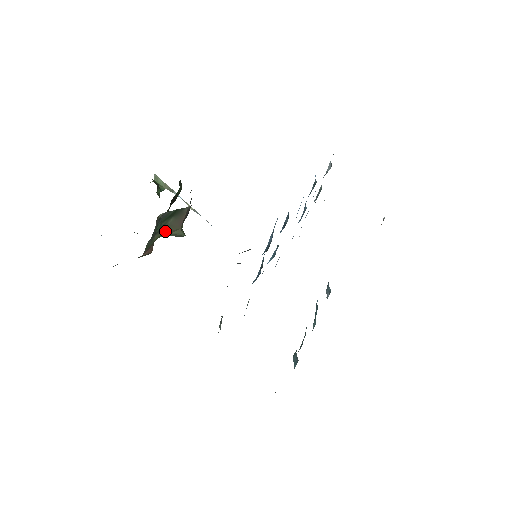
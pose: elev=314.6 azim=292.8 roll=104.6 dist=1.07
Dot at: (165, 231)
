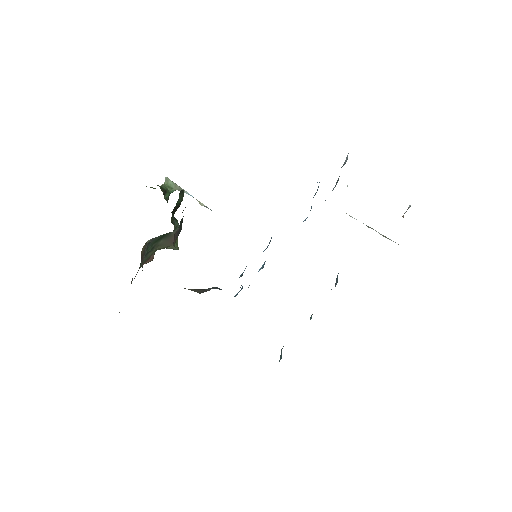
Dot at: (158, 248)
